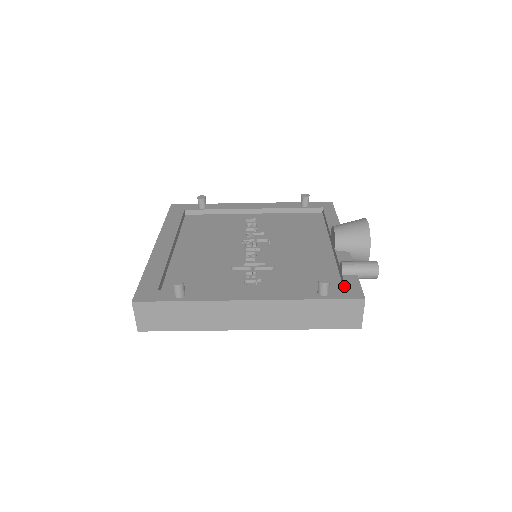
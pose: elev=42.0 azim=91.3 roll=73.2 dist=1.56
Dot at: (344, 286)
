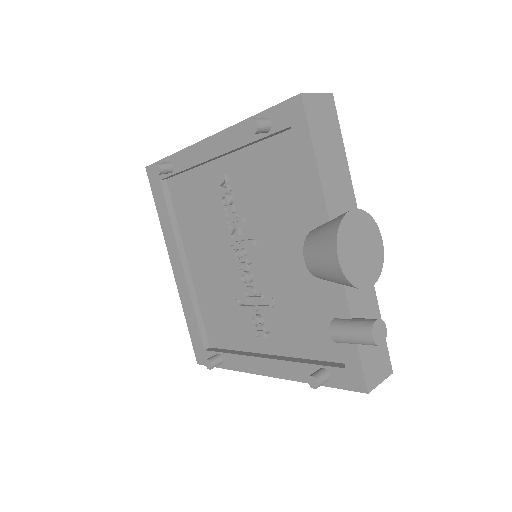
Dot at: (345, 359)
